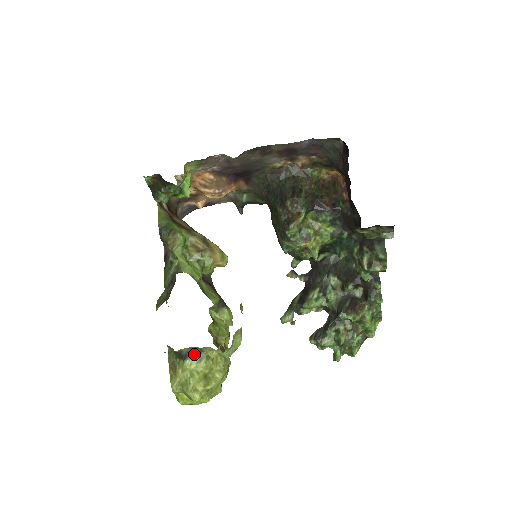
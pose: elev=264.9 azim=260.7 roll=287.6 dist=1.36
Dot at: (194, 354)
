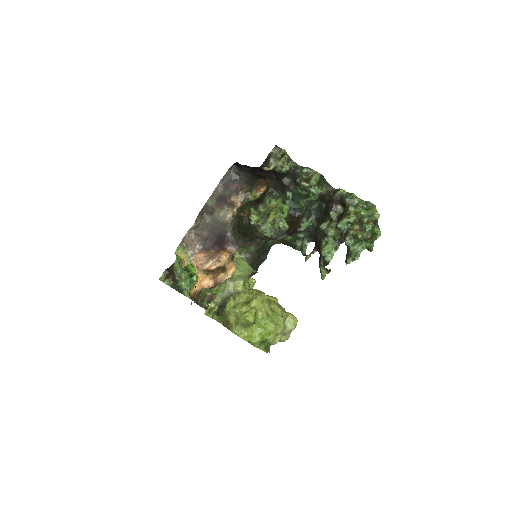
Dot at: (227, 298)
